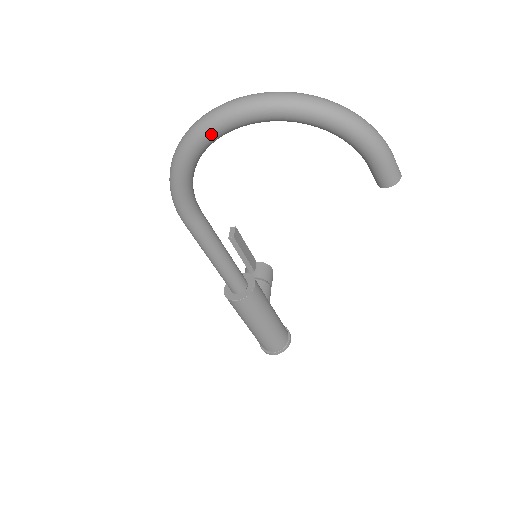
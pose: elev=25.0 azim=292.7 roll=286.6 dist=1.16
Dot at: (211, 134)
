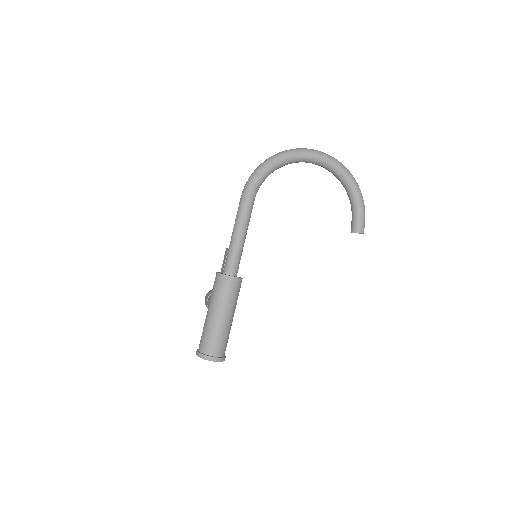
Dot at: (303, 155)
